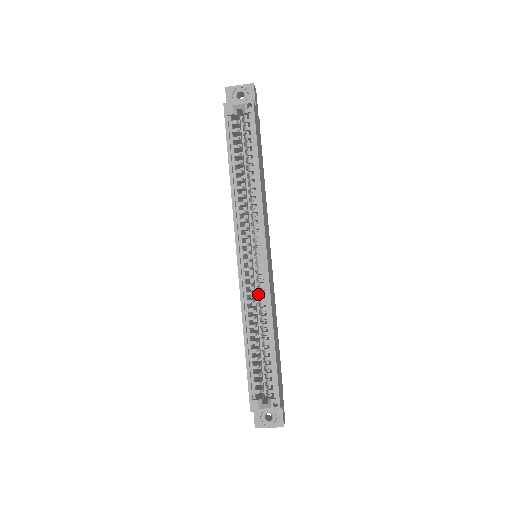
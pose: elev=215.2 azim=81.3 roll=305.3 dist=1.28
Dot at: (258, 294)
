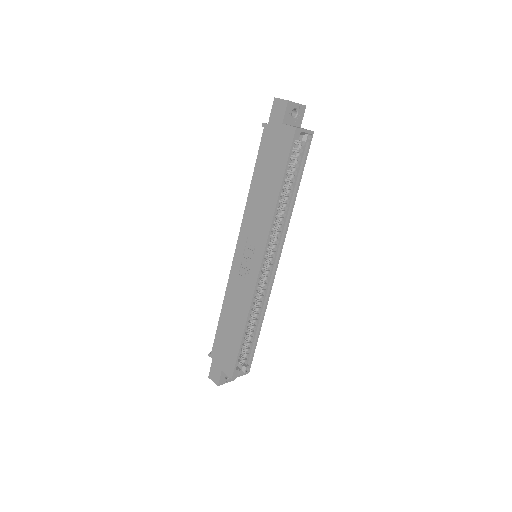
Dot at: (258, 291)
